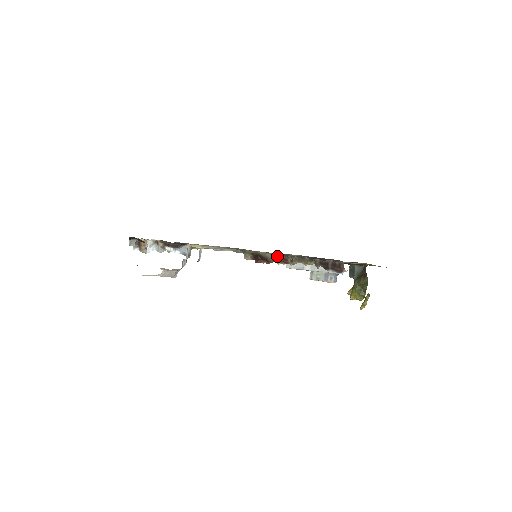
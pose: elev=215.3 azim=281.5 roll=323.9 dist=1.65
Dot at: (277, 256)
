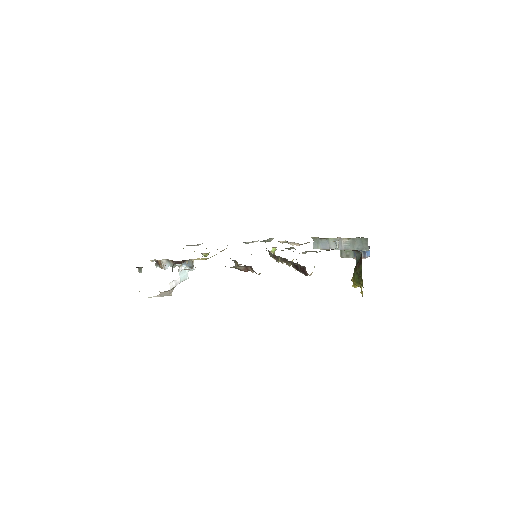
Dot at: (248, 266)
